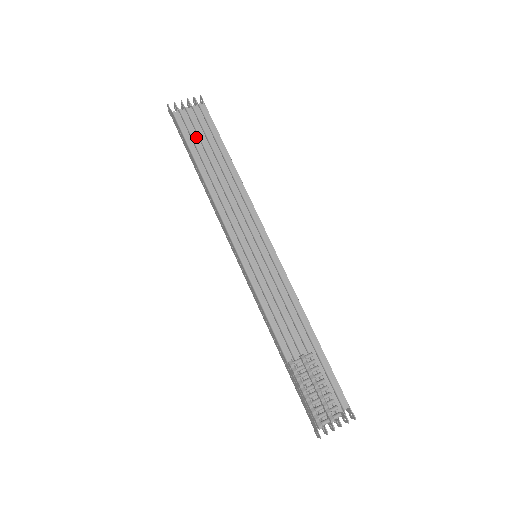
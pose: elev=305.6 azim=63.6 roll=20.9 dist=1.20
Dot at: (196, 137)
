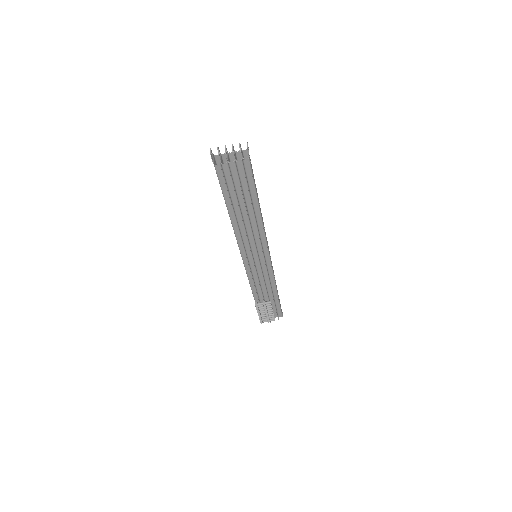
Dot at: (232, 189)
